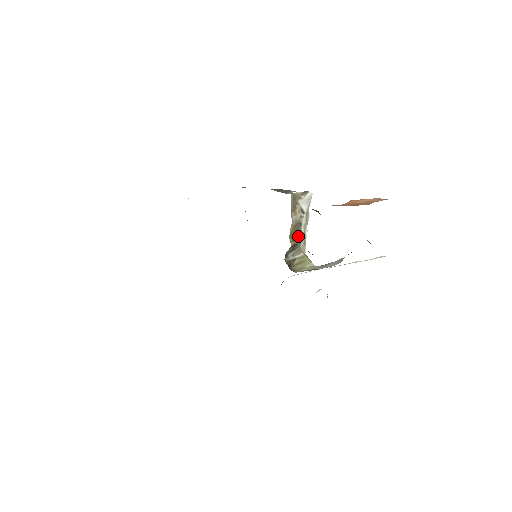
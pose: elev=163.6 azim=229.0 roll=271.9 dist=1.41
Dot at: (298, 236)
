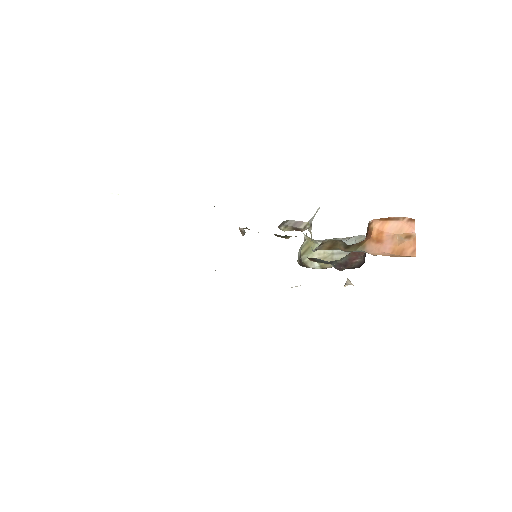
Dot at: occluded
